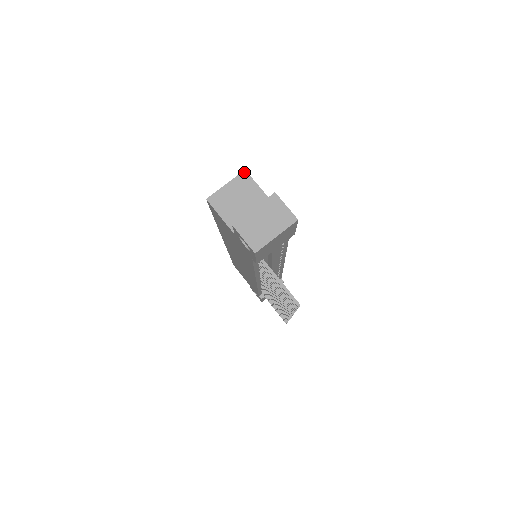
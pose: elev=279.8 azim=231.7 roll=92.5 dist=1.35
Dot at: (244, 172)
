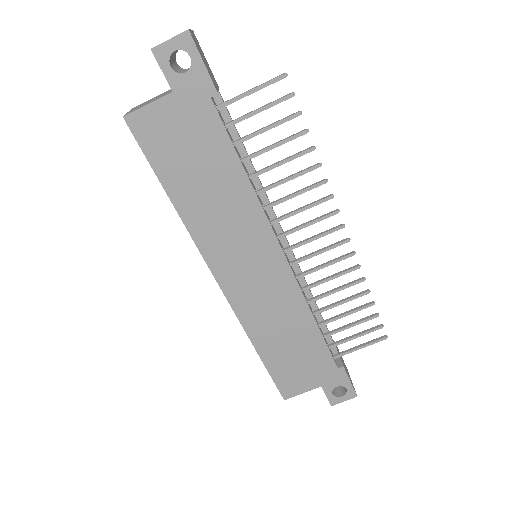
Dot at: (134, 107)
